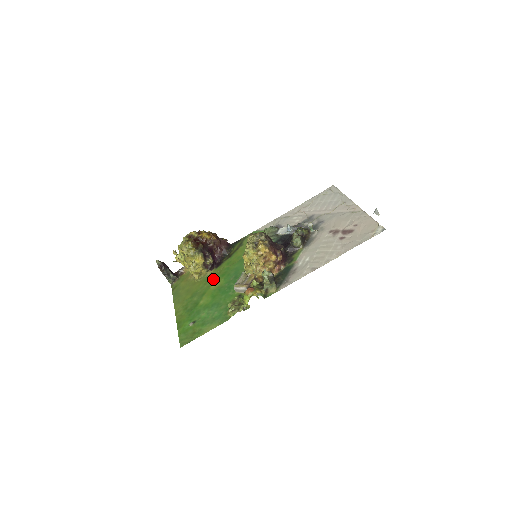
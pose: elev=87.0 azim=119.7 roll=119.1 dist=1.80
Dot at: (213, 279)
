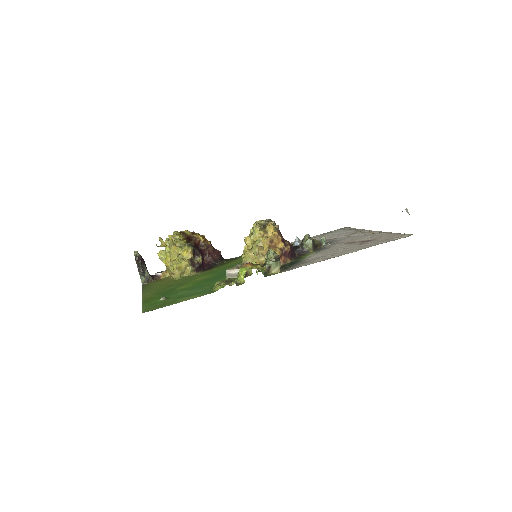
Dot at: (198, 276)
